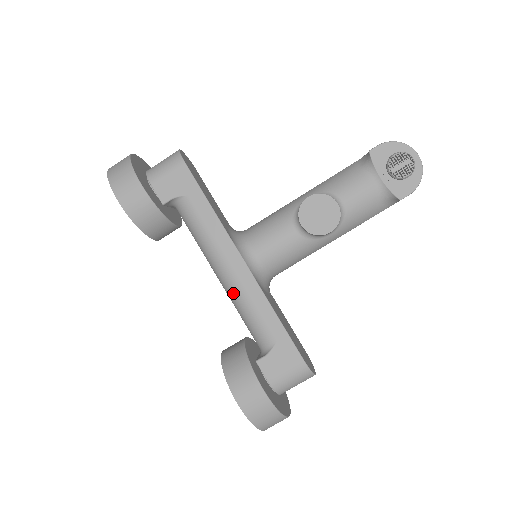
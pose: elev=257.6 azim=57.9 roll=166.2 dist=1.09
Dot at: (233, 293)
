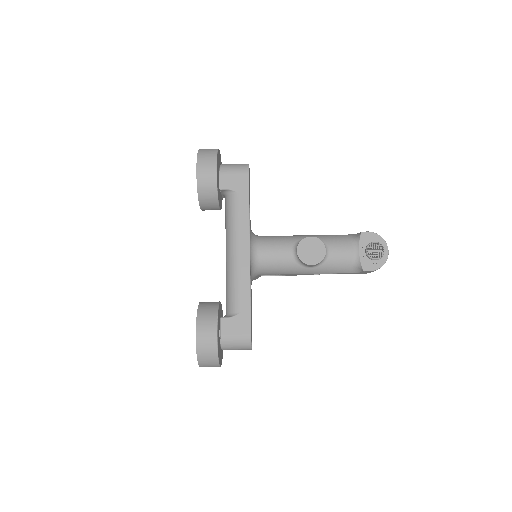
Dot at: (231, 268)
